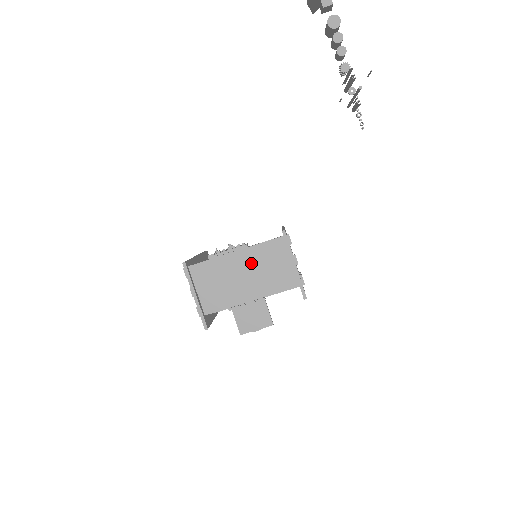
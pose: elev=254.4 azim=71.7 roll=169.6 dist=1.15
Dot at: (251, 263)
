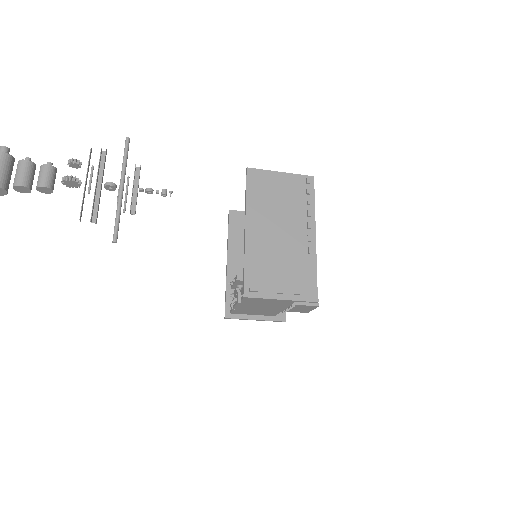
Dot at: (256, 303)
